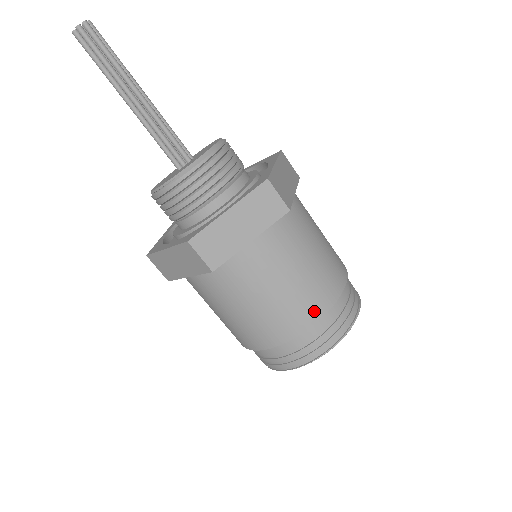
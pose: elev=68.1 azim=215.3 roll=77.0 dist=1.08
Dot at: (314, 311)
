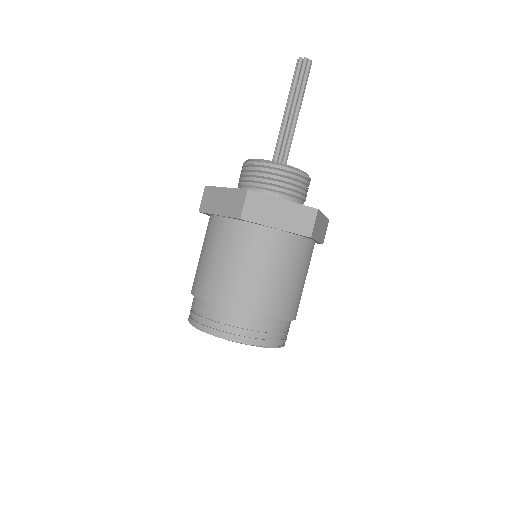
Dot at: (297, 311)
